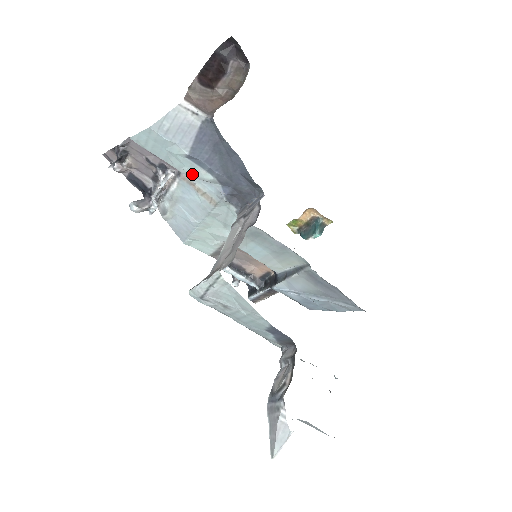
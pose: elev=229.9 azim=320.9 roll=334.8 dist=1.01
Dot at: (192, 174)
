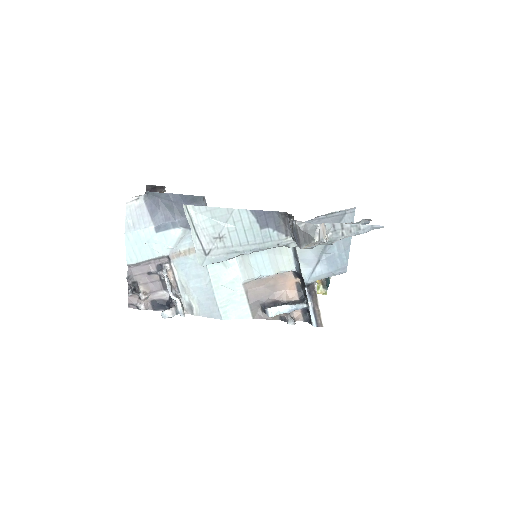
Dot at: (172, 245)
